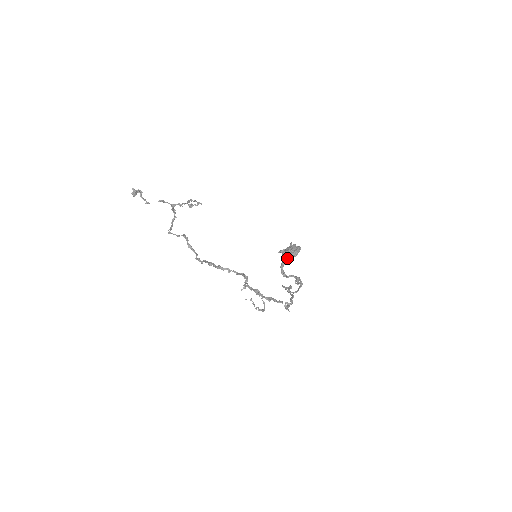
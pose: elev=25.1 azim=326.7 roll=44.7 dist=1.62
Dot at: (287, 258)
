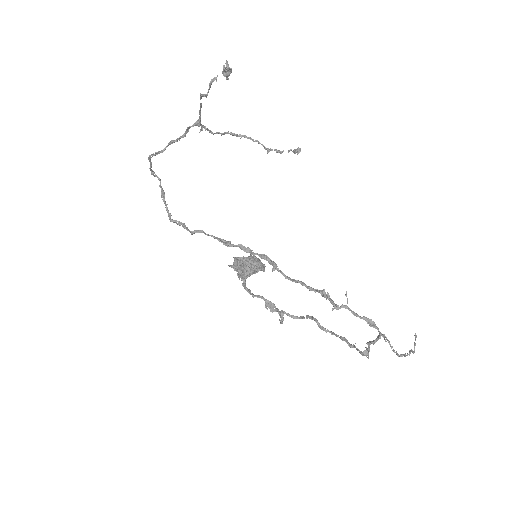
Dot at: (258, 271)
